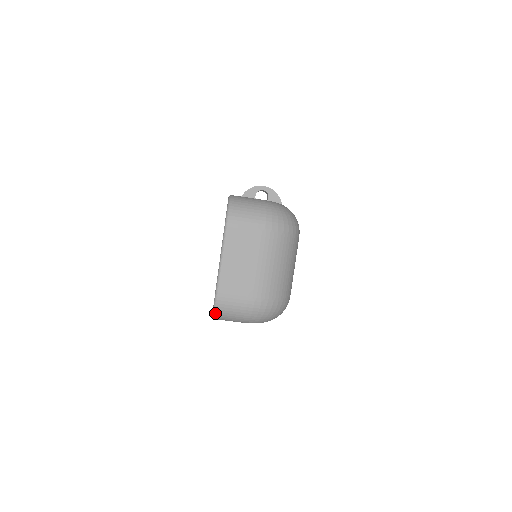
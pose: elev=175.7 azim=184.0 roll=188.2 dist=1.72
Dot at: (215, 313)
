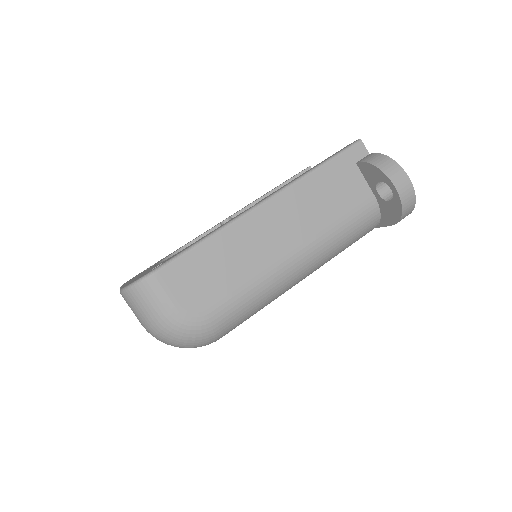
Dot at: occluded
